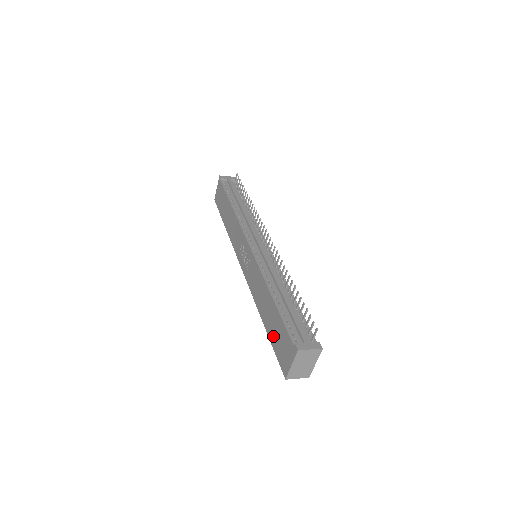
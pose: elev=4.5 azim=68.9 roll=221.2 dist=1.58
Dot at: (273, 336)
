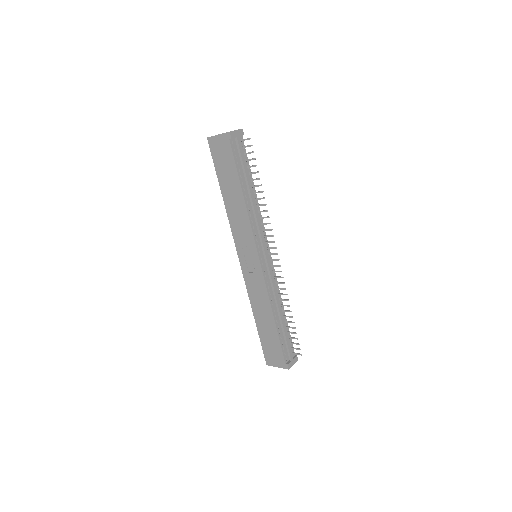
Dot at: (264, 338)
